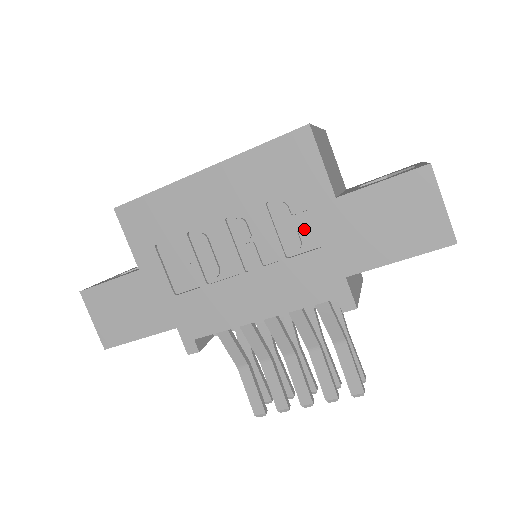
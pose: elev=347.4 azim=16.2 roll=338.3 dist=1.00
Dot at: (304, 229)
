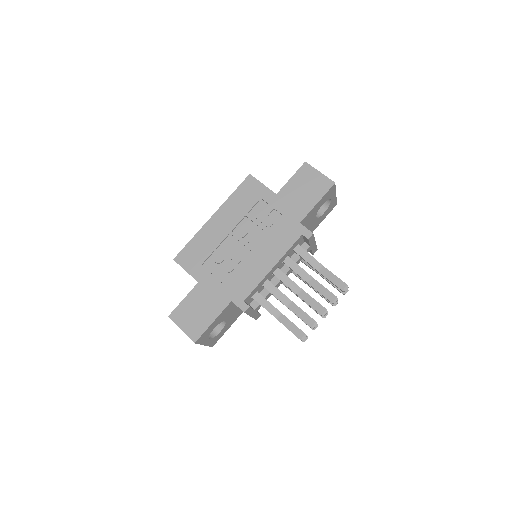
Dot at: (270, 215)
